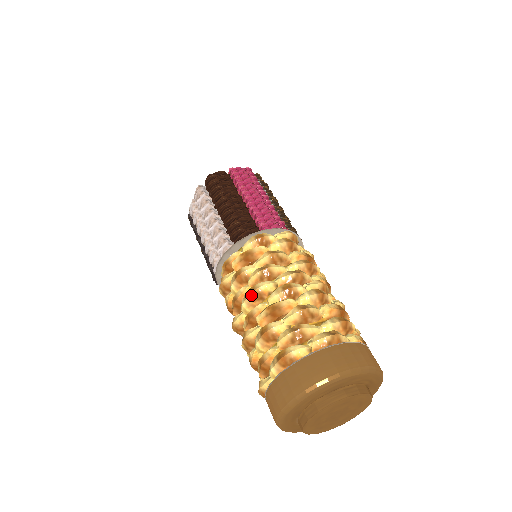
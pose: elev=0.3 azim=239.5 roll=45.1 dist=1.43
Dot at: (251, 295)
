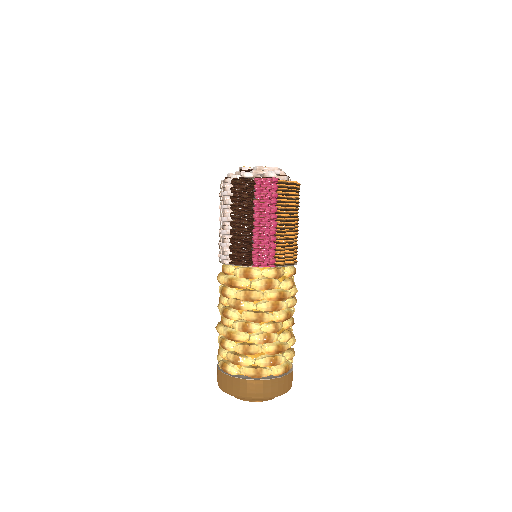
Dot at: (223, 315)
